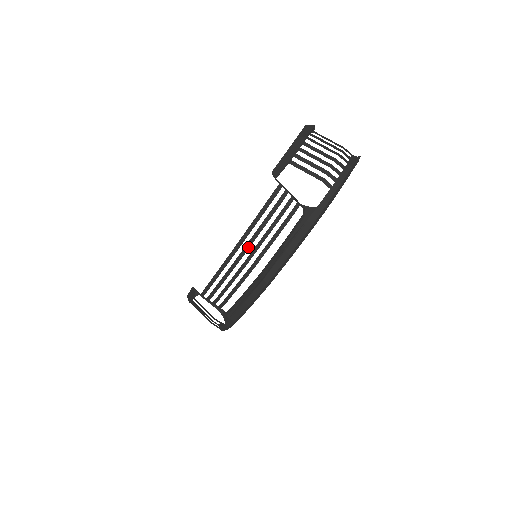
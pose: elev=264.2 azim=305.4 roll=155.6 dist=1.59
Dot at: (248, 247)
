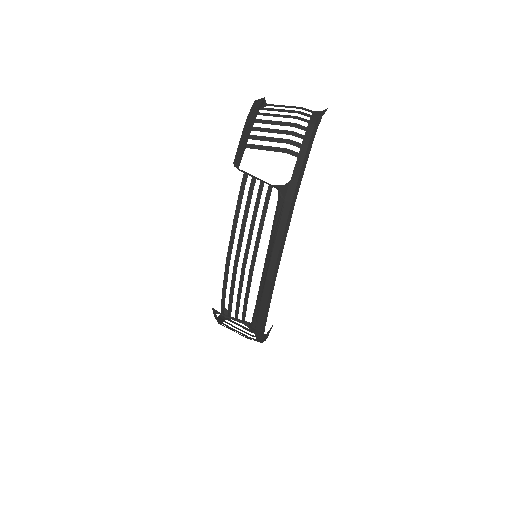
Dot at: (239, 250)
